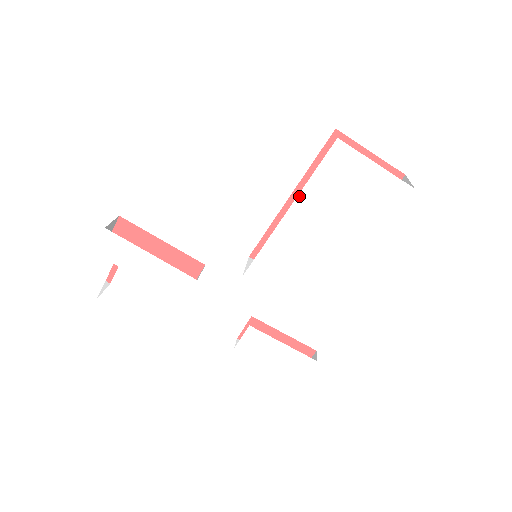
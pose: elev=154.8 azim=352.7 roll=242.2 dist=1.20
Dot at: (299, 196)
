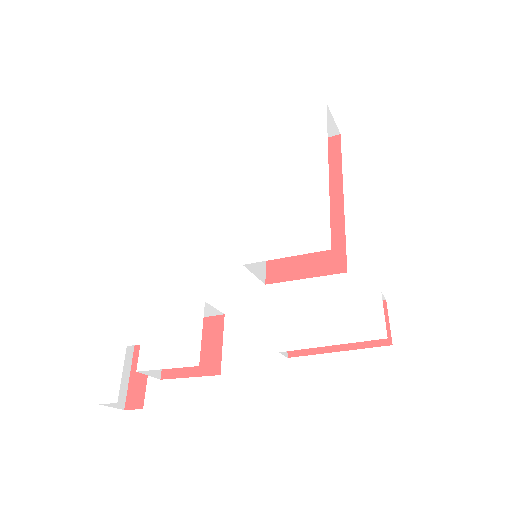
Dot at: (250, 173)
